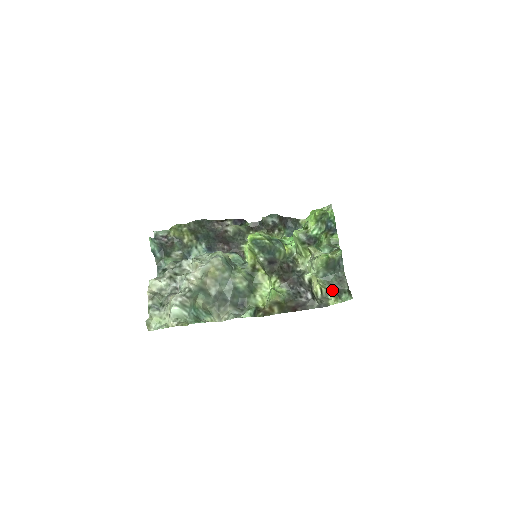
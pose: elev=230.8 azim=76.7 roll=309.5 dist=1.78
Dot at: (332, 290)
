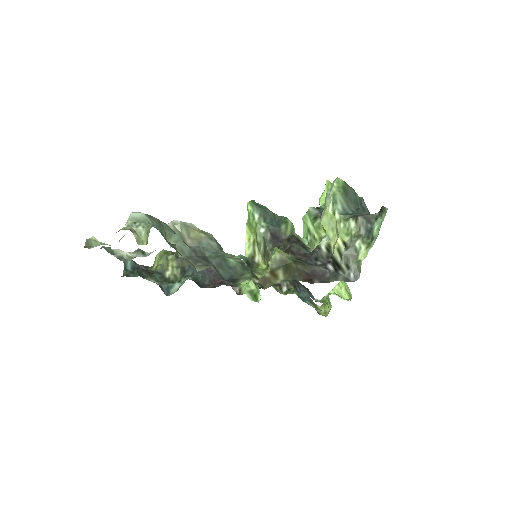
Dot at: (359, 230)
